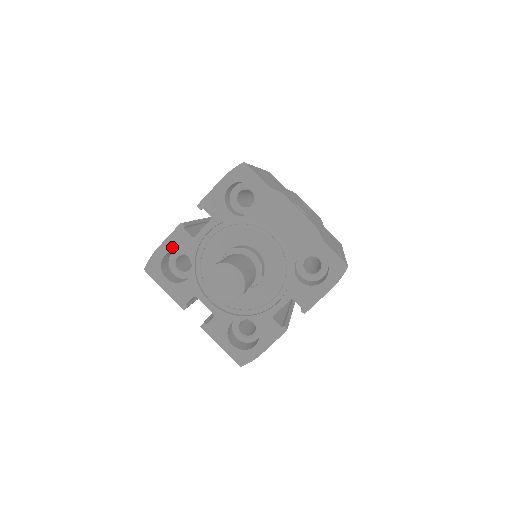
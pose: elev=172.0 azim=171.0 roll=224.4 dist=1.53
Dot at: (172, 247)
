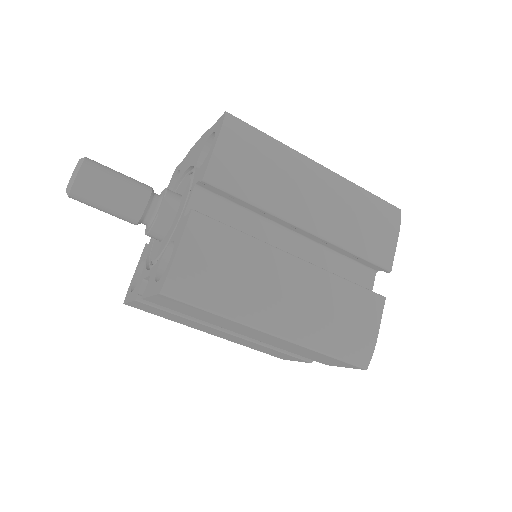
Dot at: (139, 266)
